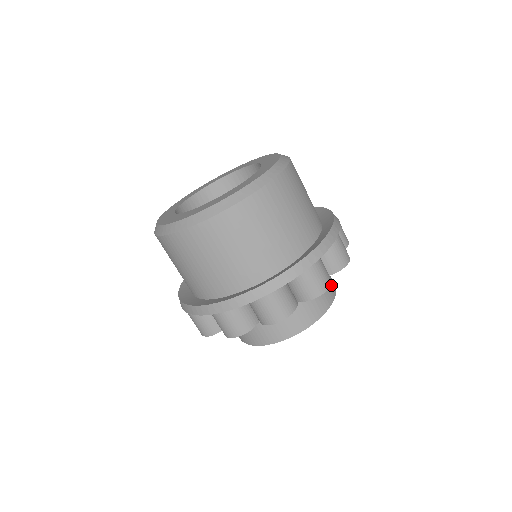
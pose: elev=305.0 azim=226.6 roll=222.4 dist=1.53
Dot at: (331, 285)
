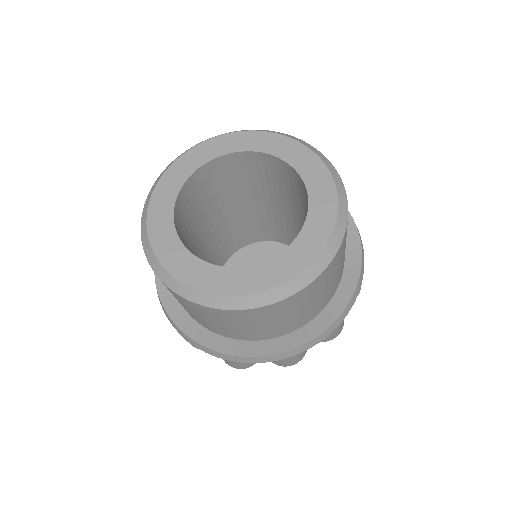
Dot at: occluded
